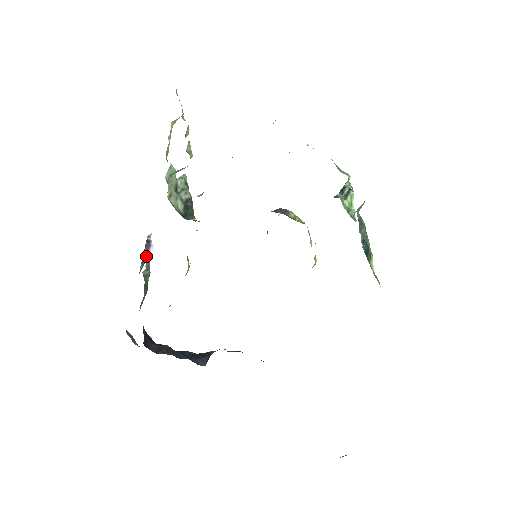
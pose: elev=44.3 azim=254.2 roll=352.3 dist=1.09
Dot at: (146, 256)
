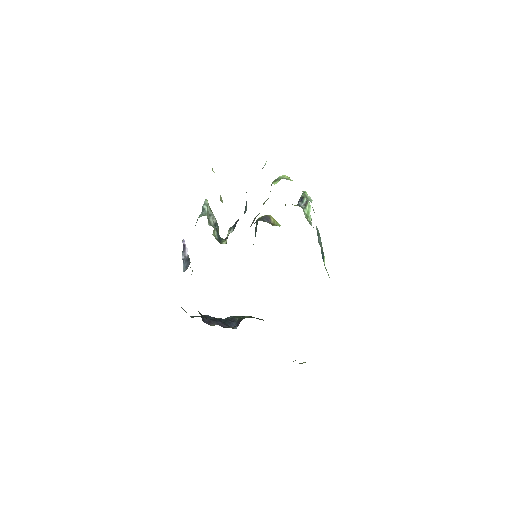
Dot at: (185, 257)
